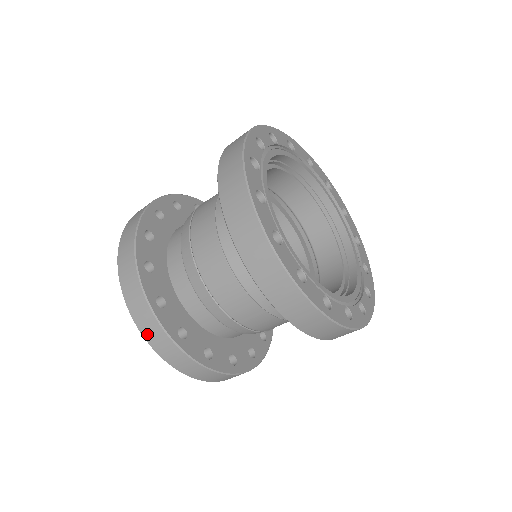
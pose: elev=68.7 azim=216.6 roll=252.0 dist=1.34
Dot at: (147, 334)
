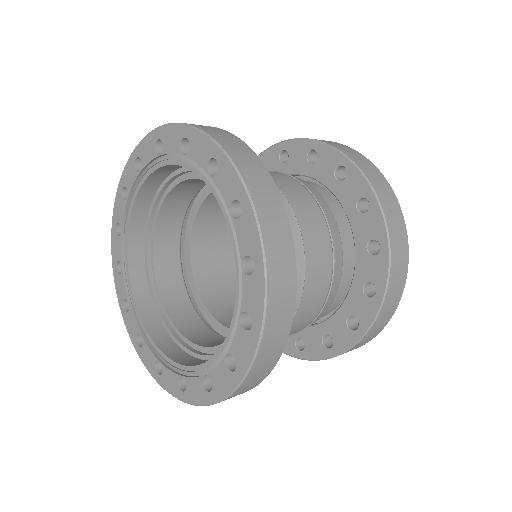
Dot at: (268, 229)
